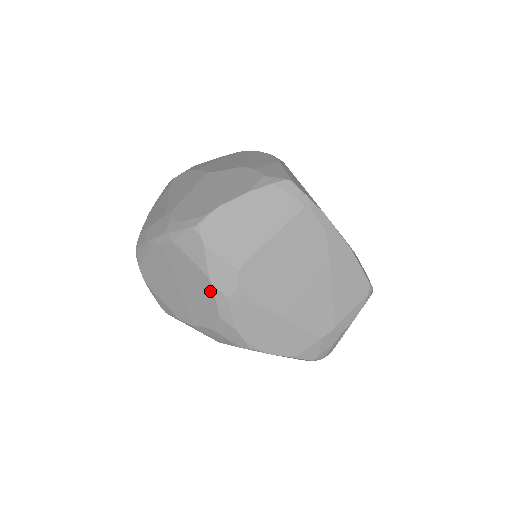
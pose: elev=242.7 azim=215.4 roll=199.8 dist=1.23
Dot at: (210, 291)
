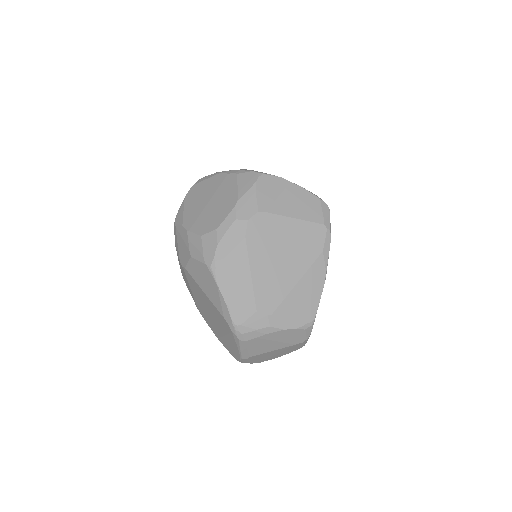
Dot at: (229, 209)
